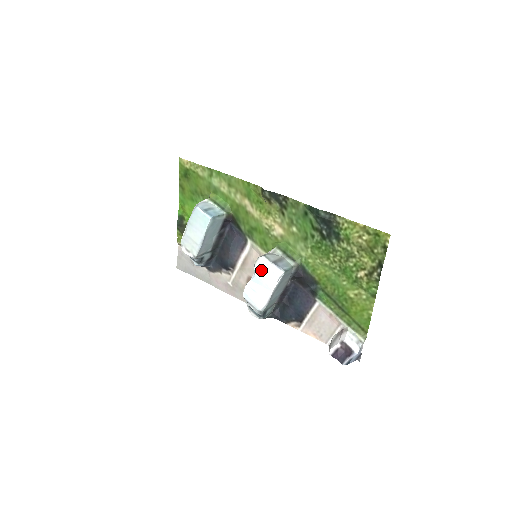
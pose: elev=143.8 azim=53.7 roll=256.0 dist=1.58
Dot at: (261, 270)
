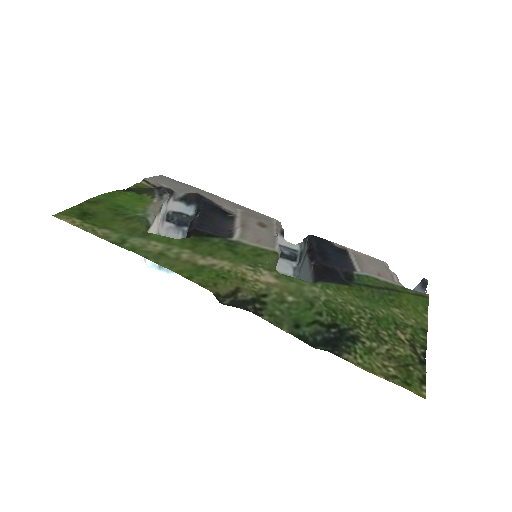
Dot at: occluded
